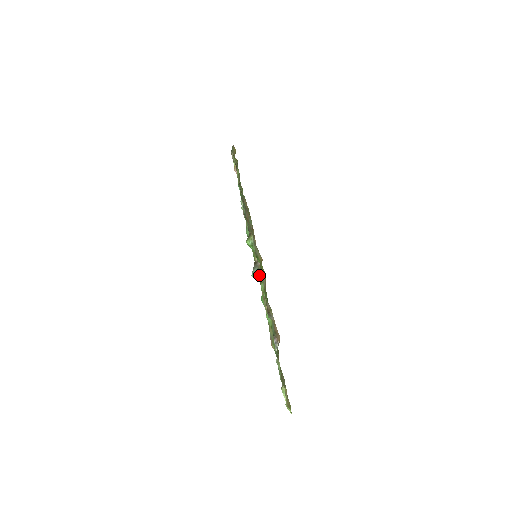
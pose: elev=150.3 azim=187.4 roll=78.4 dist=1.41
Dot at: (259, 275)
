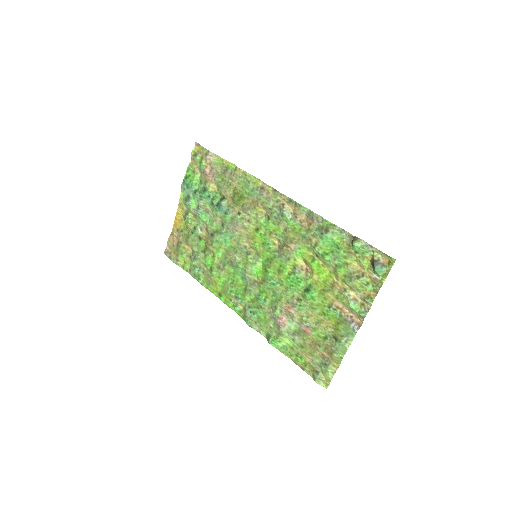
Dot at: (383, 270)
